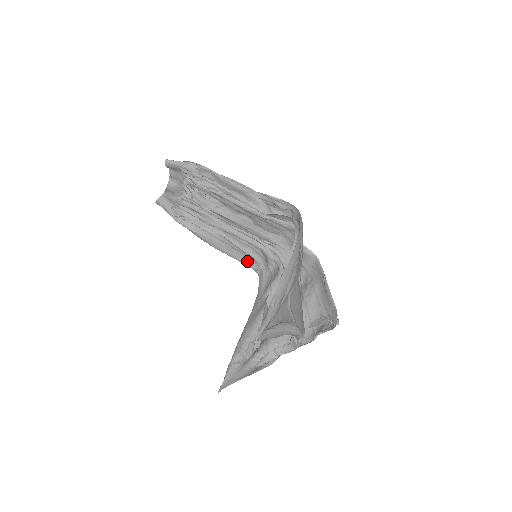
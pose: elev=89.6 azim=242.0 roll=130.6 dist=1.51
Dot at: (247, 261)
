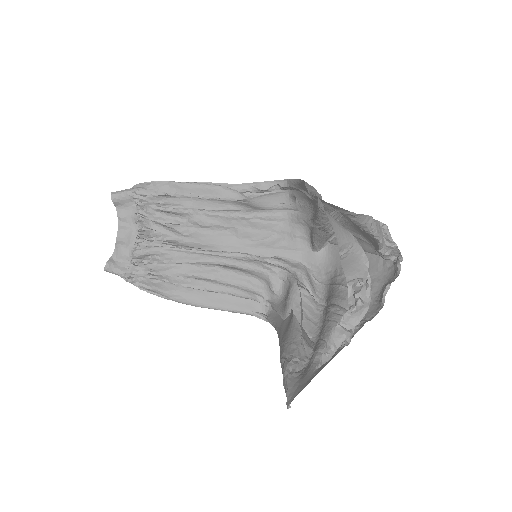
Dot at: (244, 306)
